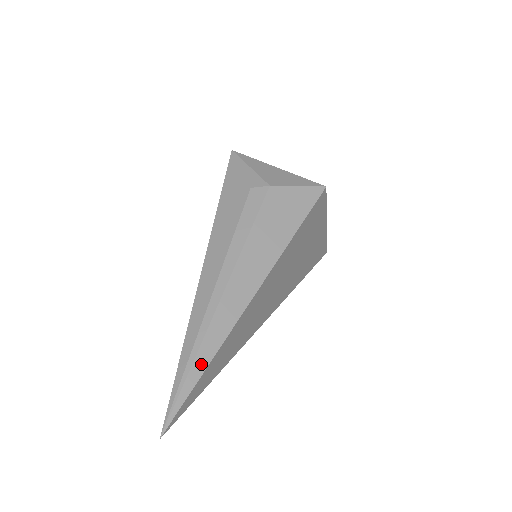
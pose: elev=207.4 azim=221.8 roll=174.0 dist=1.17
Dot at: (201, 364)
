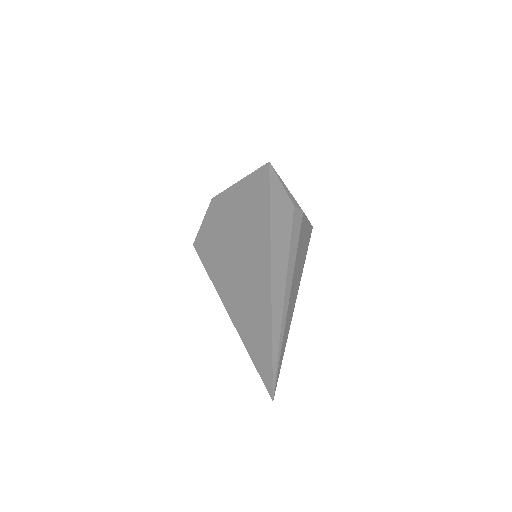
Dot at: (285, 342)
